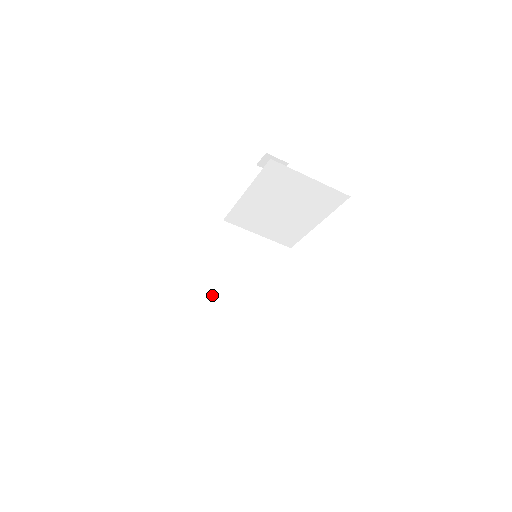
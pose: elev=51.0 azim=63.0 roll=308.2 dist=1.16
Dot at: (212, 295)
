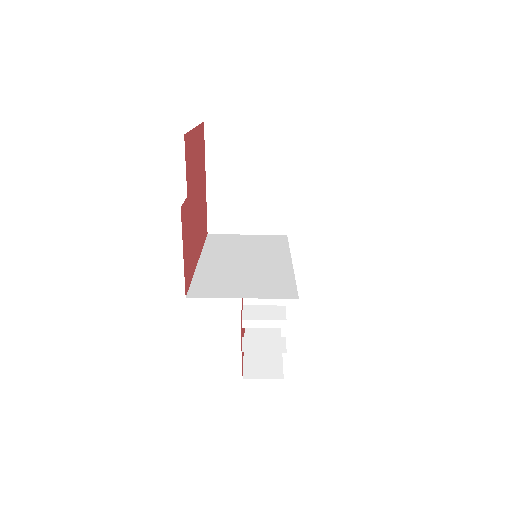
Dot at: (206, 266)
